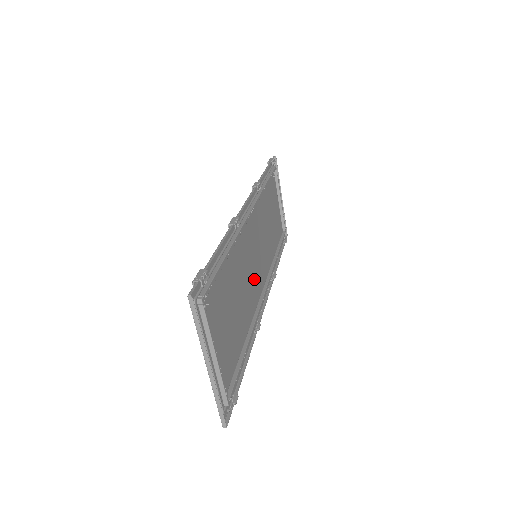
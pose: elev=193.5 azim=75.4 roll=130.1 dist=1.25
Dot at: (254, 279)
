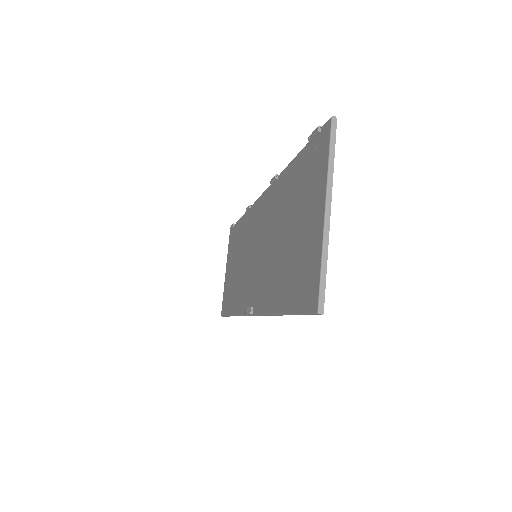
Dot at: (258, 271)
